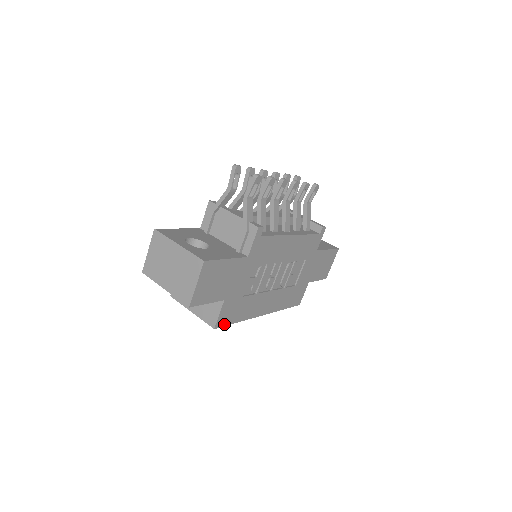
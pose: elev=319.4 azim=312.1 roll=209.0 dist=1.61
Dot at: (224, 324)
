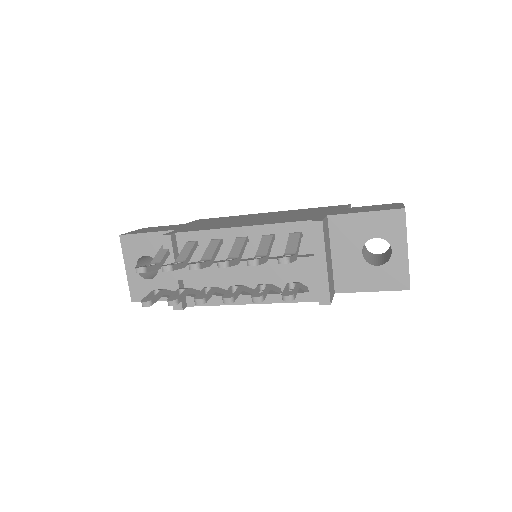
Dot at: occluded
